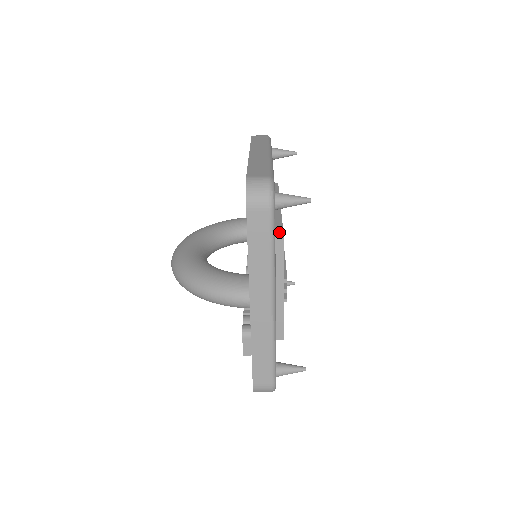
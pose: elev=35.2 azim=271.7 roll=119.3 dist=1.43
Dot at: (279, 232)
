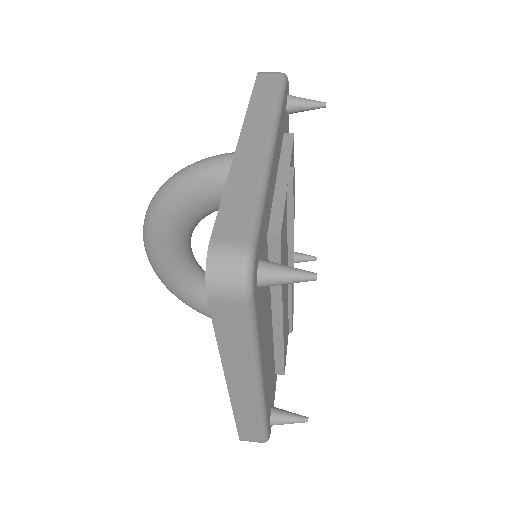
Dot at: (280, 370)
